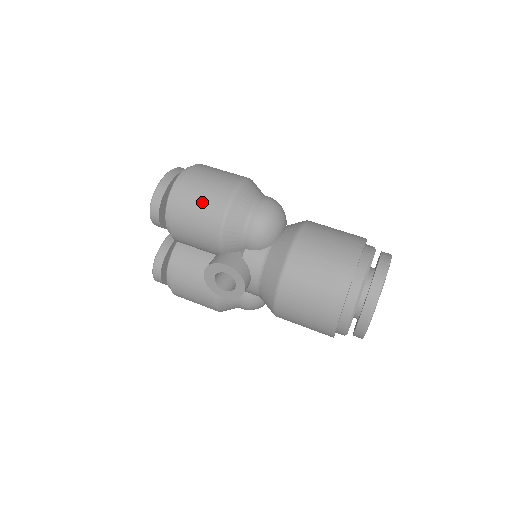
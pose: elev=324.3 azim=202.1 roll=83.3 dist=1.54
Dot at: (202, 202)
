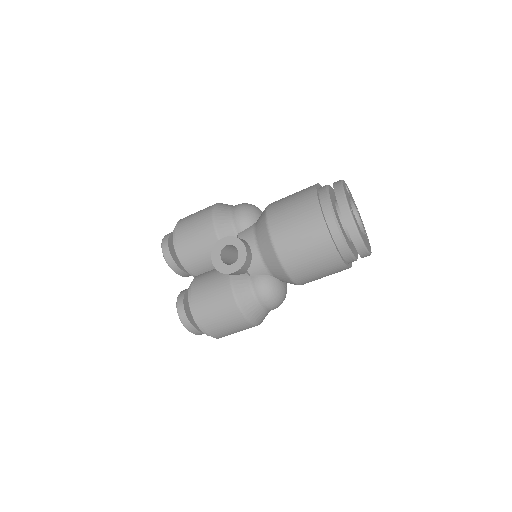
Dot at: (195, 217)
